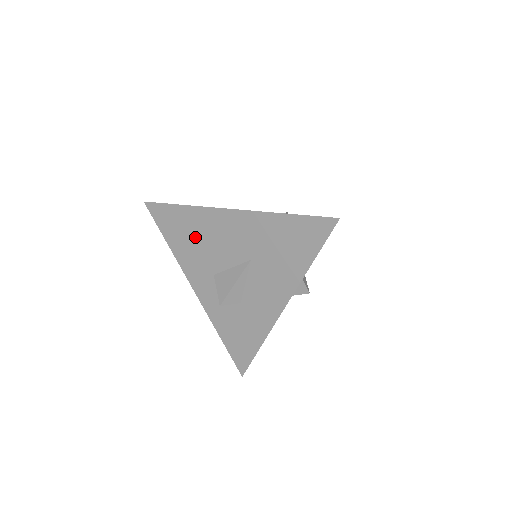
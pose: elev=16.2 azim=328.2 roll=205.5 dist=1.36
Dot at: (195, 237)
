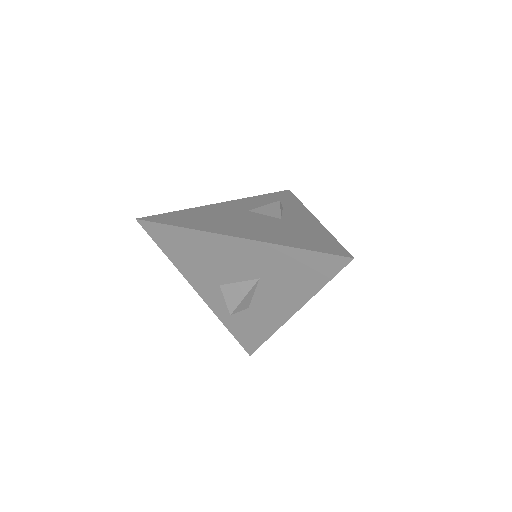
Dot at: (198, 255)
